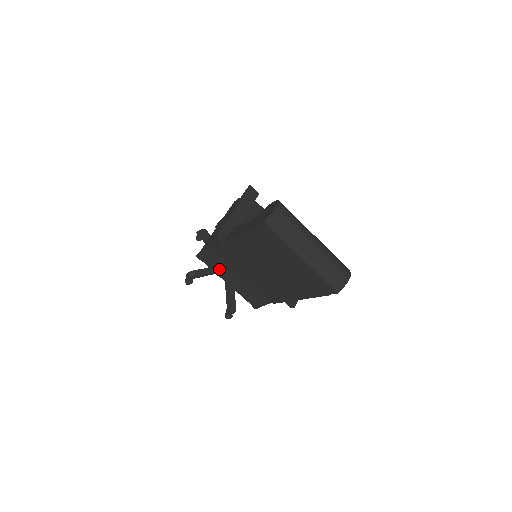
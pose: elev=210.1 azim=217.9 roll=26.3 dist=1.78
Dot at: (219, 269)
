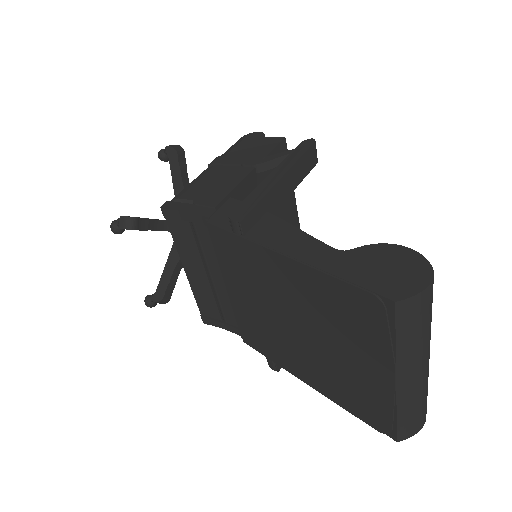
Dot at: (188, 247)
